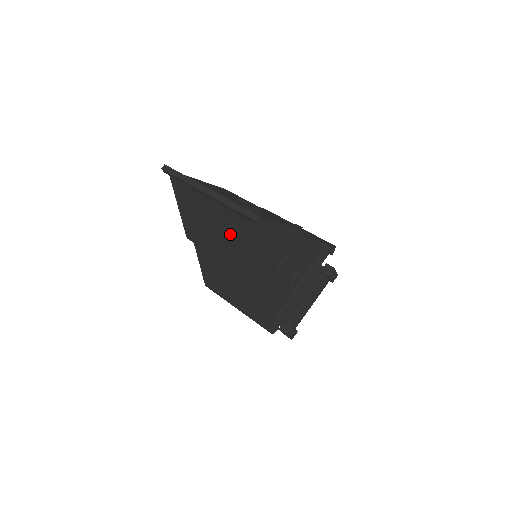
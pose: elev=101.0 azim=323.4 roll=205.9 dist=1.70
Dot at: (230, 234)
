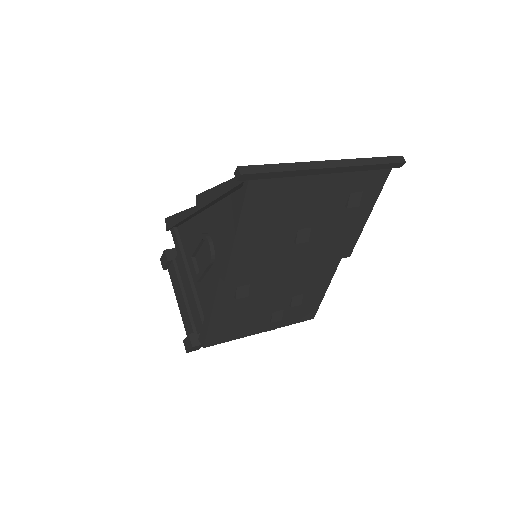
Dot at: (338, 211)
